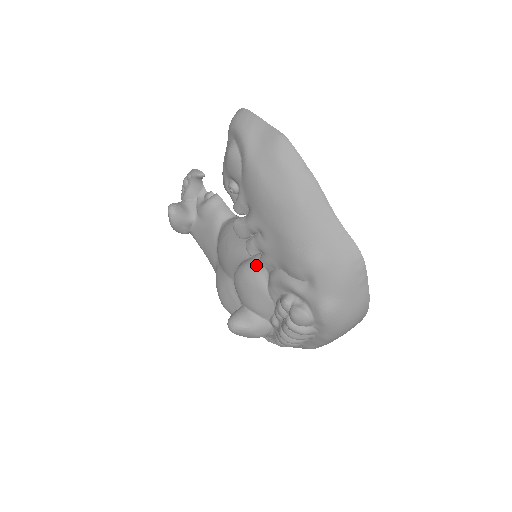
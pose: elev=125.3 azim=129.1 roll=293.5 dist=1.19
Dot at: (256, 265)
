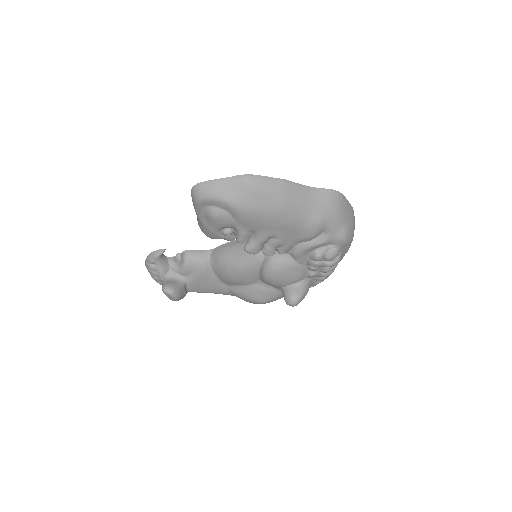
Dot at: (276, 258)
